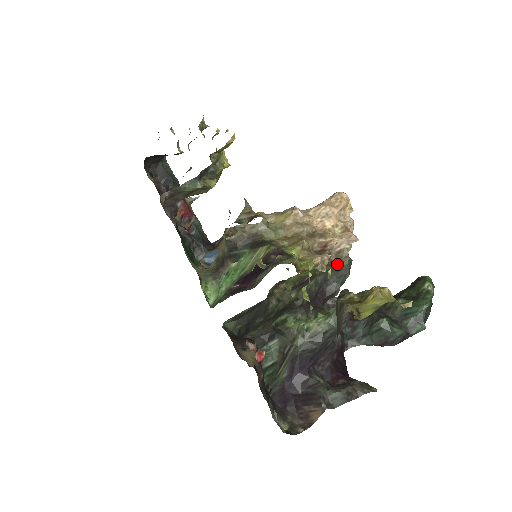
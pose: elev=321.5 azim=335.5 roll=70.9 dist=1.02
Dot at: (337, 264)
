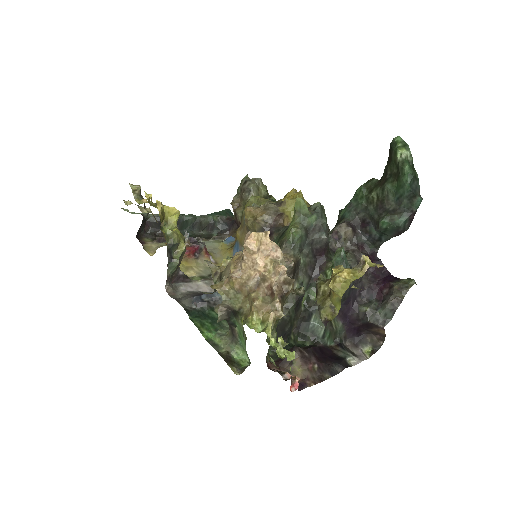
Dot at: (291, 289)
